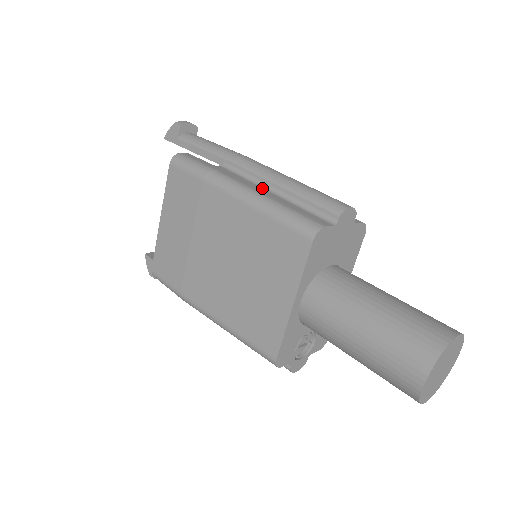
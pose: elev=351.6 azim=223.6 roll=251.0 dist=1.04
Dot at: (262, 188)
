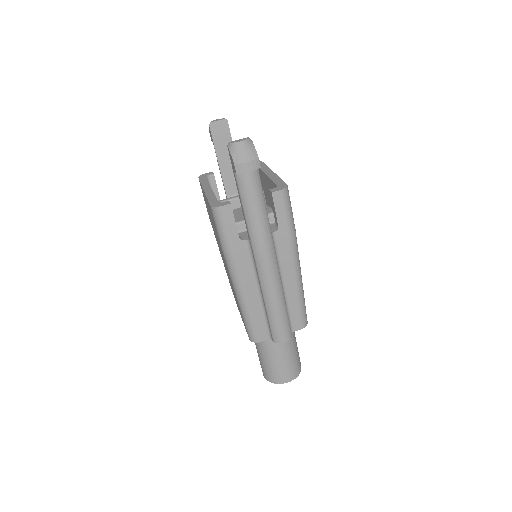
Dot at: (255, 286)
